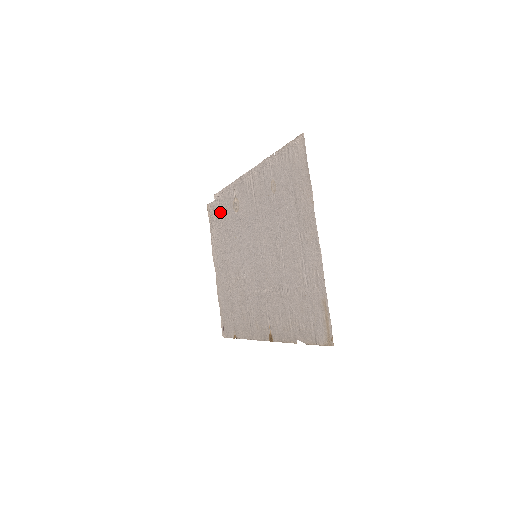
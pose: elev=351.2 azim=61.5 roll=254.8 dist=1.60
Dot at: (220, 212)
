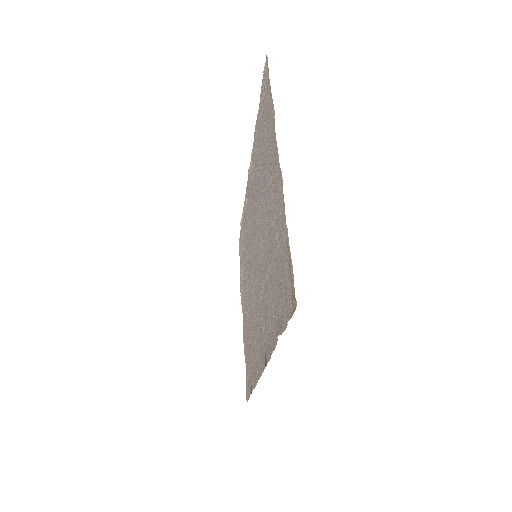
Dot at: (242, 237)
